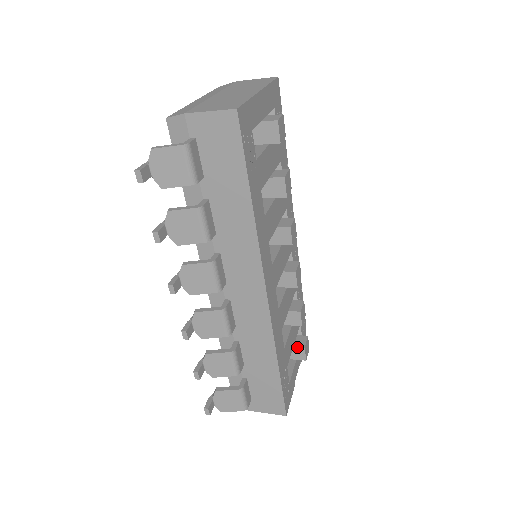
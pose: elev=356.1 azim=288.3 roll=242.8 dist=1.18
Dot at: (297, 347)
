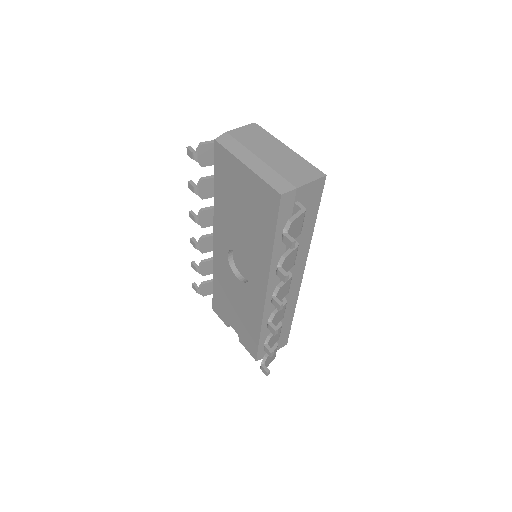
Dot at: occluded
